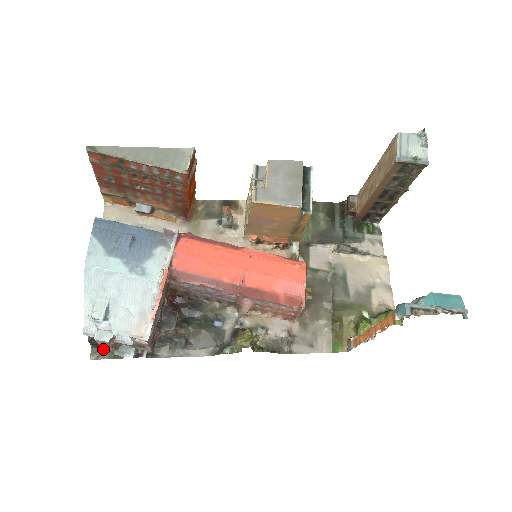
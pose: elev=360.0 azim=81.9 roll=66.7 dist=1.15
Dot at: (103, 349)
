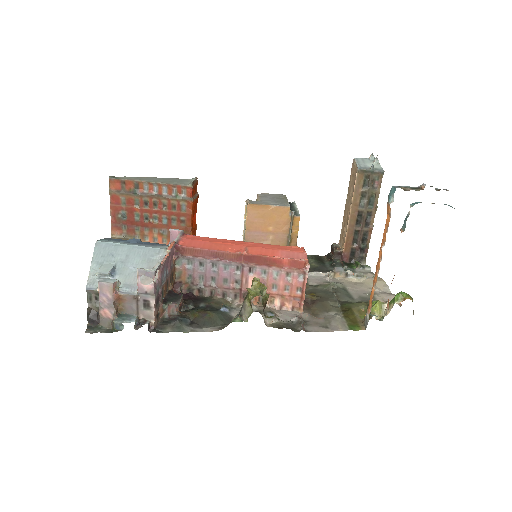
Dot at: (101, 323)
